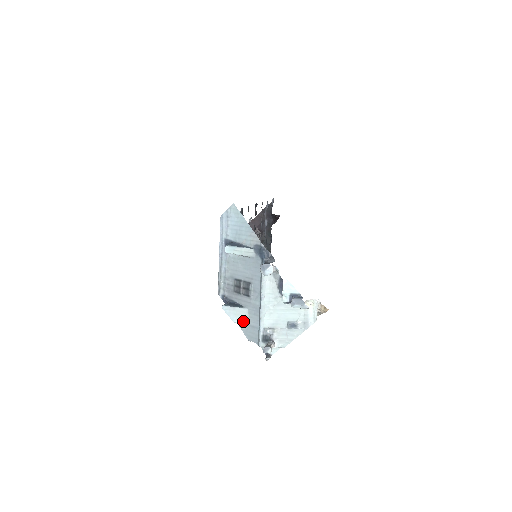
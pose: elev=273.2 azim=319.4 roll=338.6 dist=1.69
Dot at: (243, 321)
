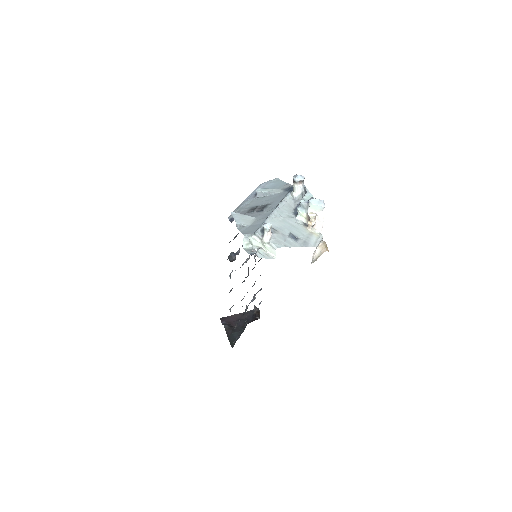
Dot at: (246, 223)
